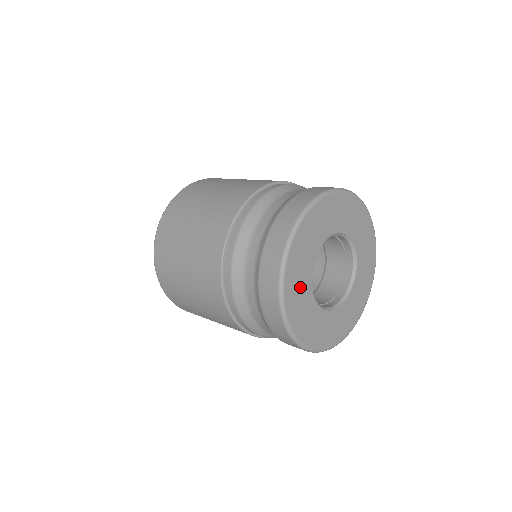
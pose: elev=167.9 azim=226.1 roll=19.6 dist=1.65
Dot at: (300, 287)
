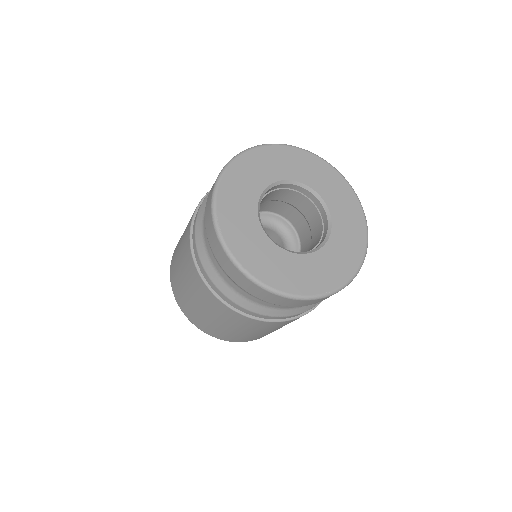
Dot at: (249, 179)
